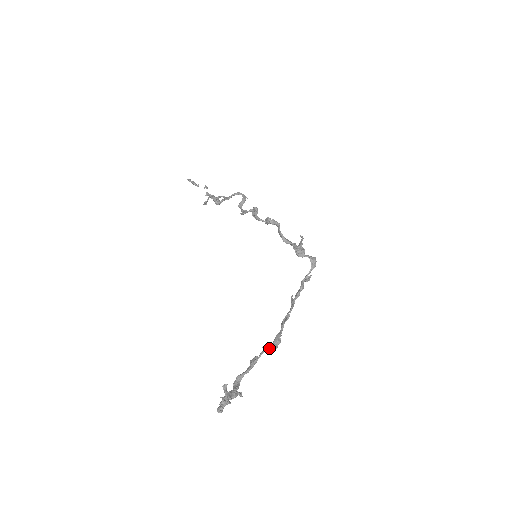
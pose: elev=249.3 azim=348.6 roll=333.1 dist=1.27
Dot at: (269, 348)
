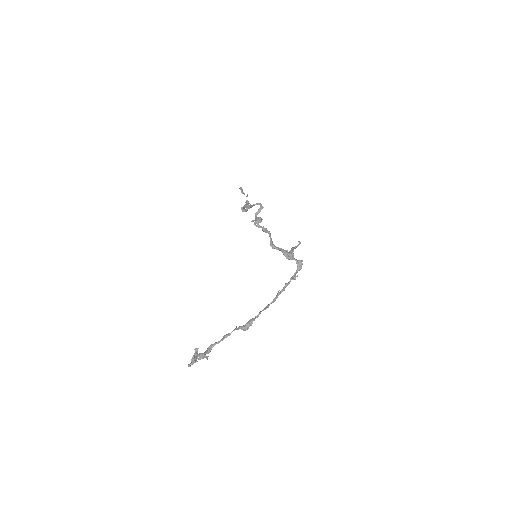
Dot at: (241, 328)
